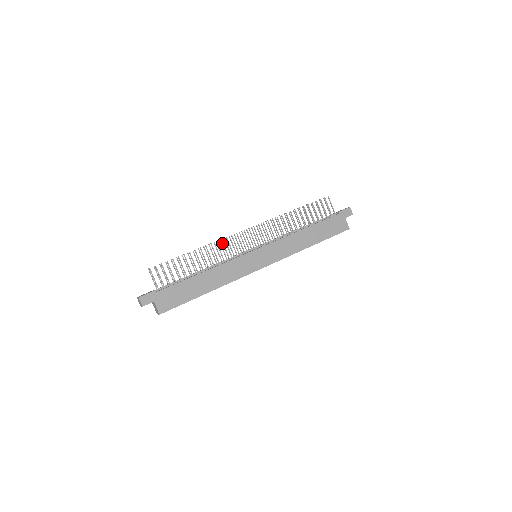
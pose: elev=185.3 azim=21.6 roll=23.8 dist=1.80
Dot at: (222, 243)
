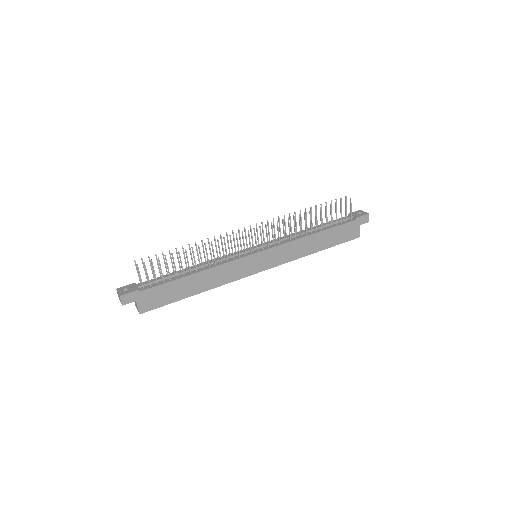
Dot at: (224, 241)
